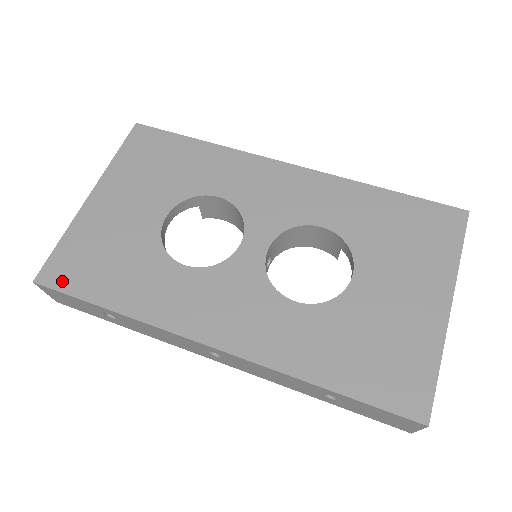
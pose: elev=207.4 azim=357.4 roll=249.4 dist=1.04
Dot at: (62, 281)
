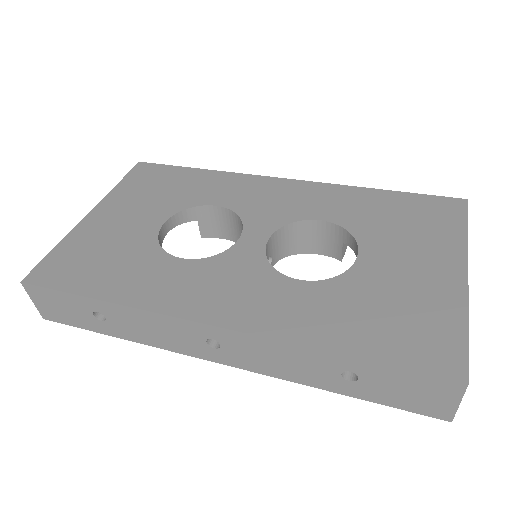
Dot at: (51, 279)
